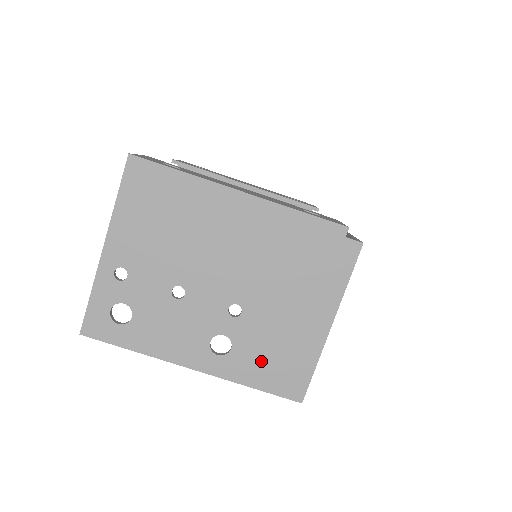
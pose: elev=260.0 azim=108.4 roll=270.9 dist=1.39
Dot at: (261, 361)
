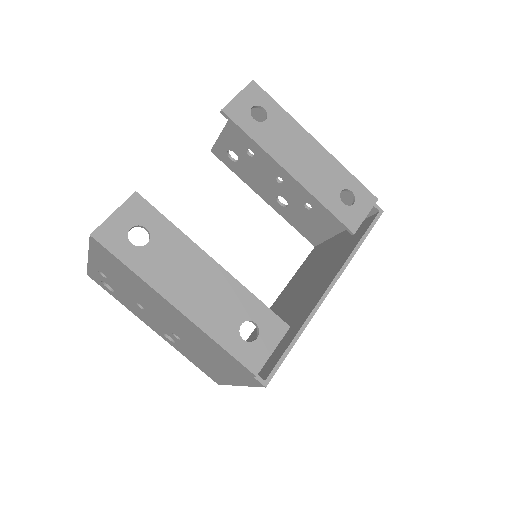
Dot at: (194, 359)
